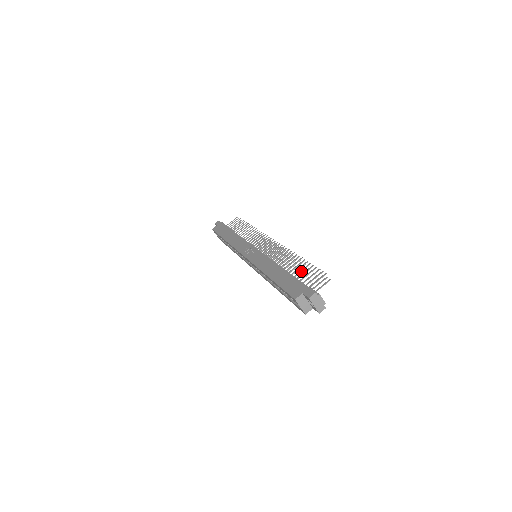
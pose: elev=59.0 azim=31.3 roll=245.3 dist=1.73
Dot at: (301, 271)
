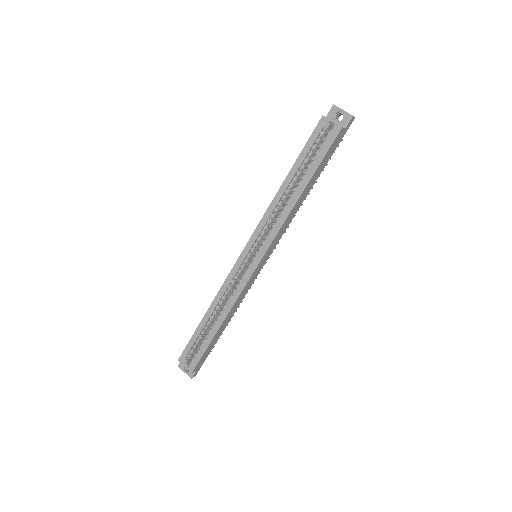
Dot at: occluded
